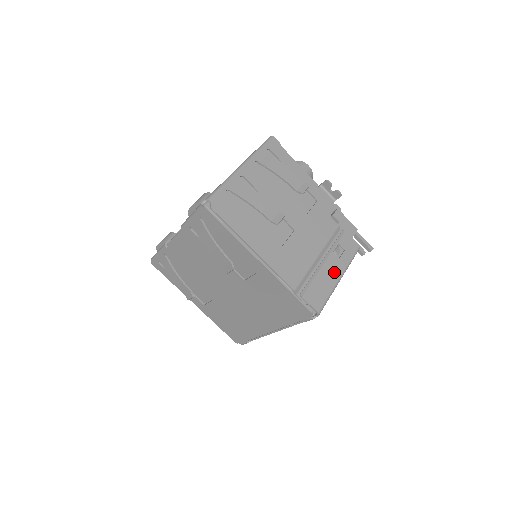
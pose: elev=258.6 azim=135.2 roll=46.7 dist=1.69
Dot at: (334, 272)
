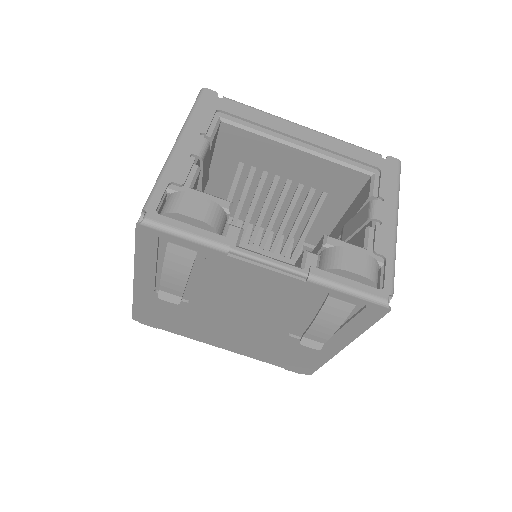
Dot at: occluded
